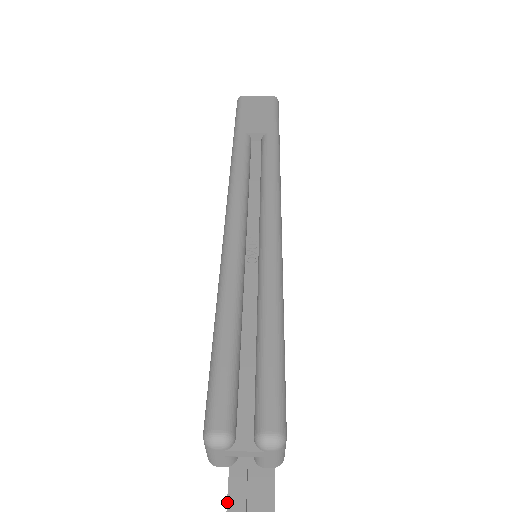
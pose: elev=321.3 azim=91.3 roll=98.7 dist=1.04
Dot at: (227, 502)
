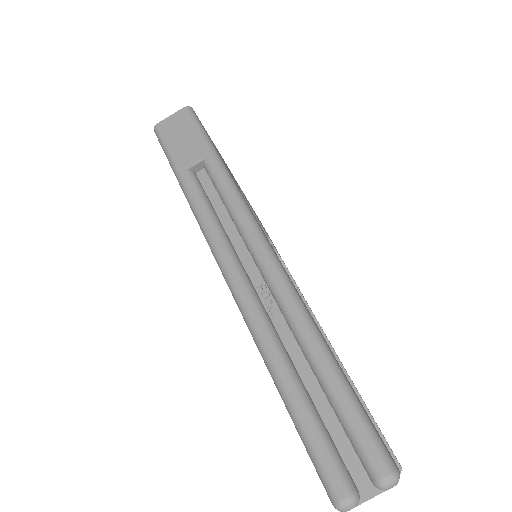
Dot at: occluded
